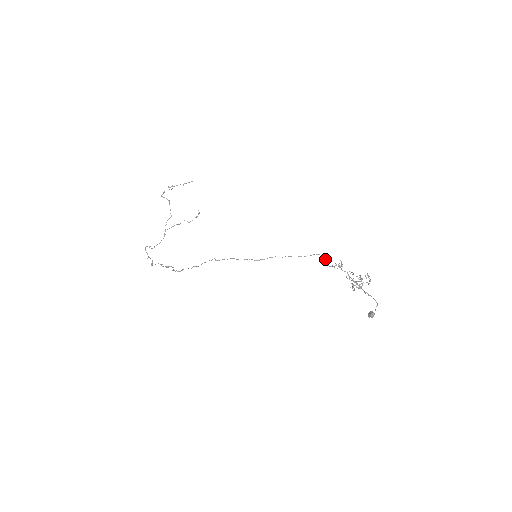
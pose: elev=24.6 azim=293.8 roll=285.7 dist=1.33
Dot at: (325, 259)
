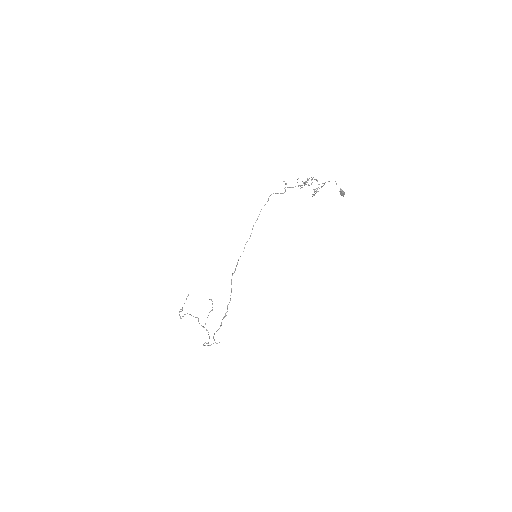
Dot at: (277, 193)
